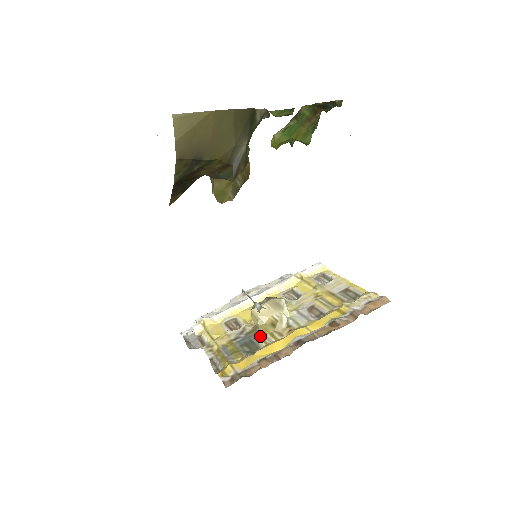
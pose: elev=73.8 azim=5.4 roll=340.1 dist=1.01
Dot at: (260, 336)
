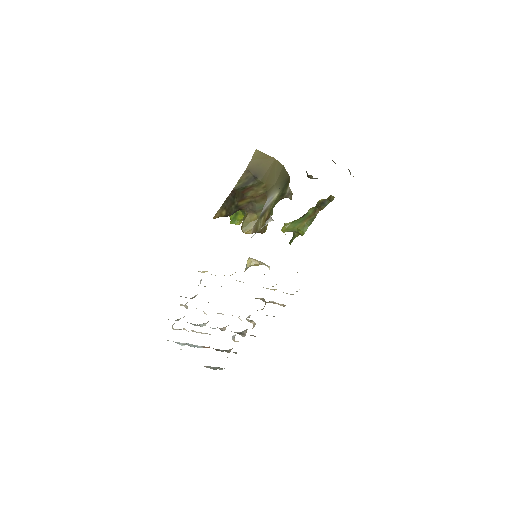
Dot at: occluded
